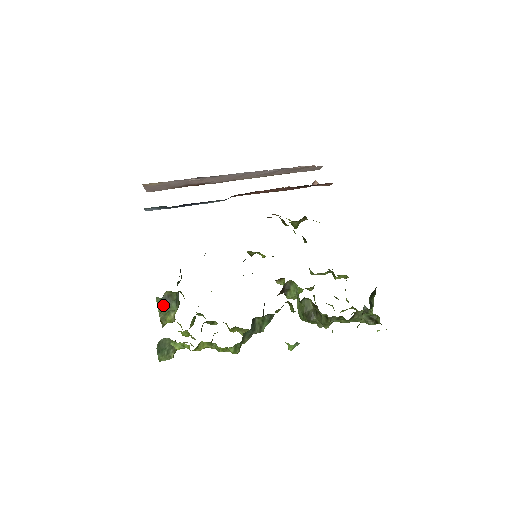
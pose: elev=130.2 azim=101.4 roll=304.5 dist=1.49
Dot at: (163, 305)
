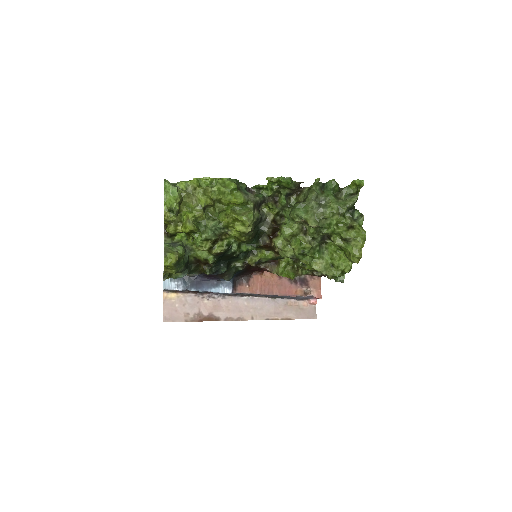
Dot at: (169, 245)
